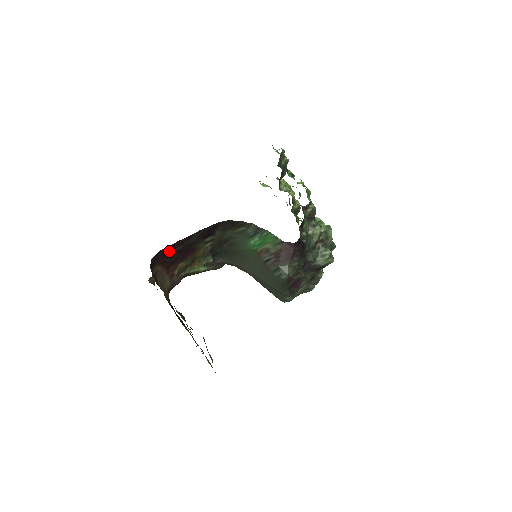
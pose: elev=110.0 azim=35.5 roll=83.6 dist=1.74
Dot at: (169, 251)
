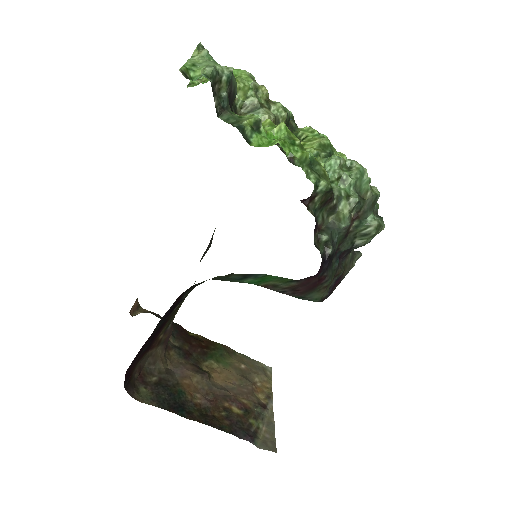
Dot at: (137, 355)
